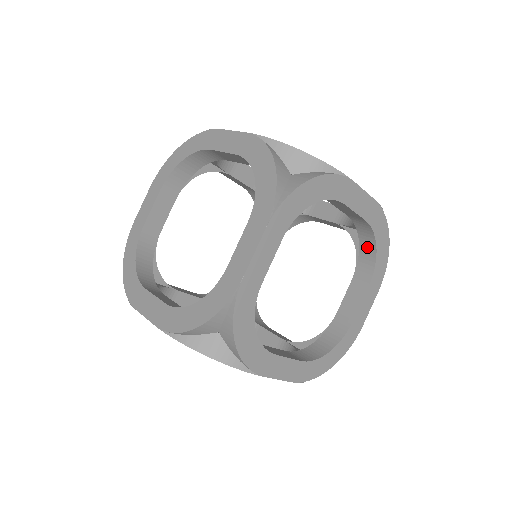
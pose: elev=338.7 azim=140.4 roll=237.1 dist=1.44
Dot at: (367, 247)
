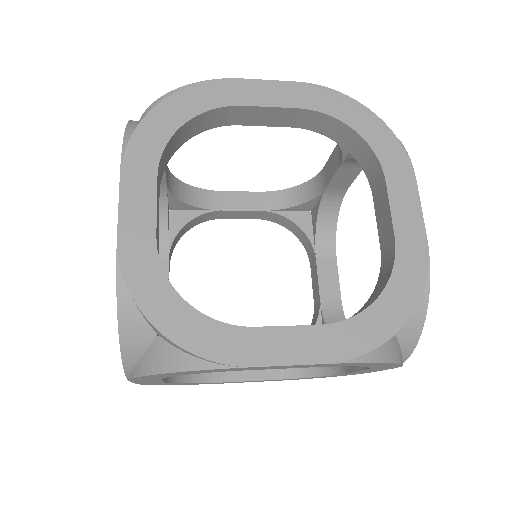
Dot at: (370, 302)
